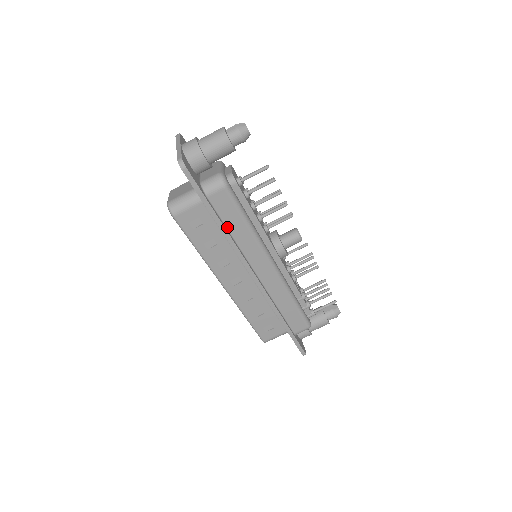
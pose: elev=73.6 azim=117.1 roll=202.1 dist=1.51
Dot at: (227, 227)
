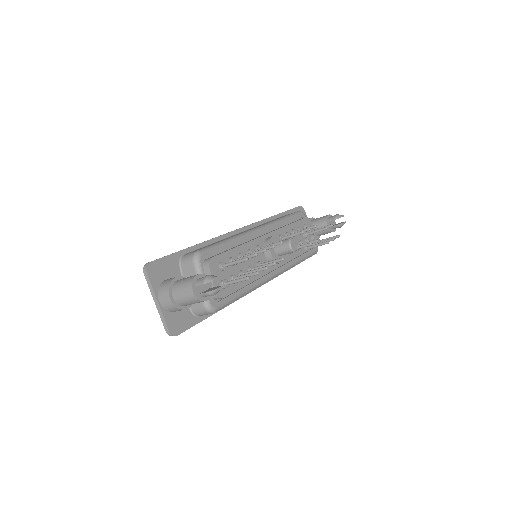
Dot at: occluded
